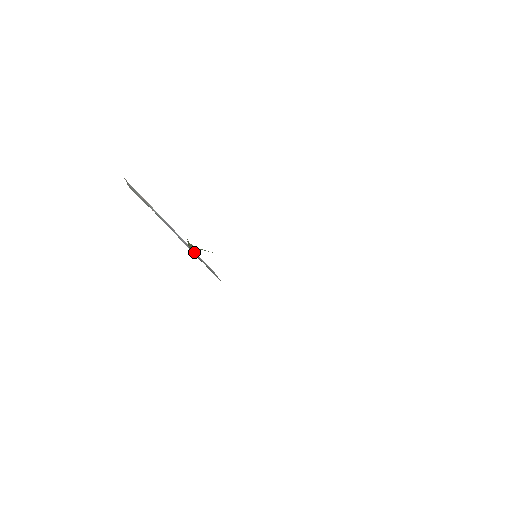
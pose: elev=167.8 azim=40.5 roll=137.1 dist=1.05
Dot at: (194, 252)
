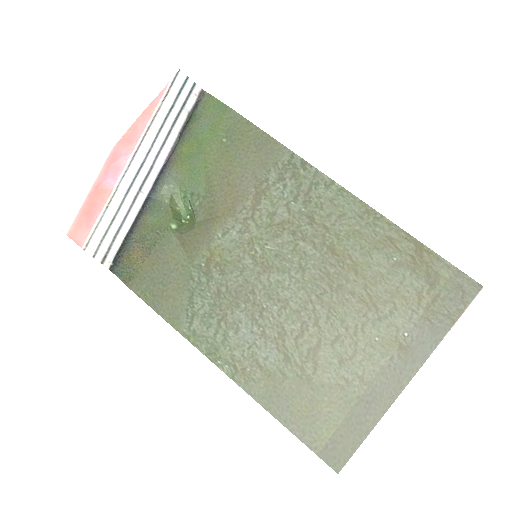
Dot at: (162, 135)
